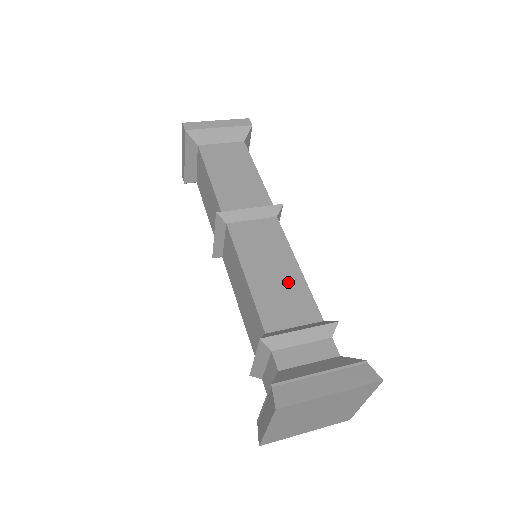
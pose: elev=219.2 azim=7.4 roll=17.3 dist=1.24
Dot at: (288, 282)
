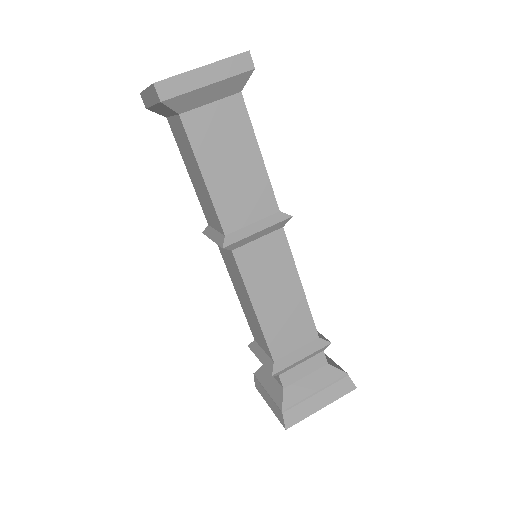
Dot at: (292, 308)
